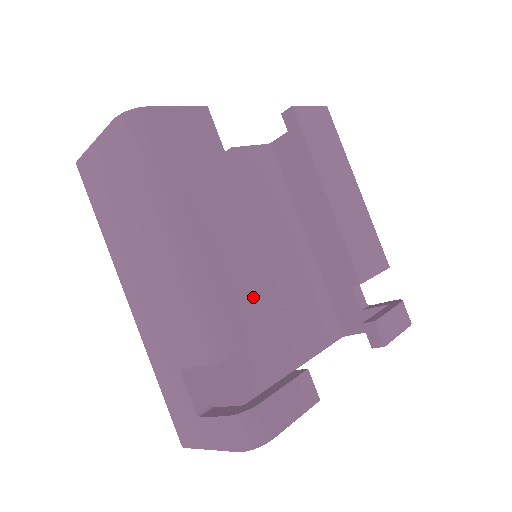
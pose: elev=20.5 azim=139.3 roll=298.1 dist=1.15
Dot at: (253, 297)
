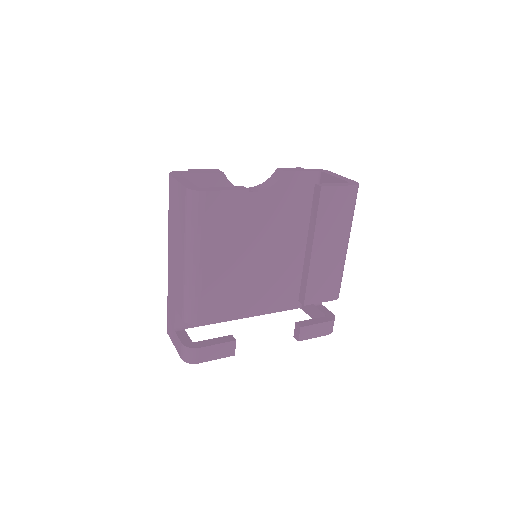
Dot at: (221, 301)
